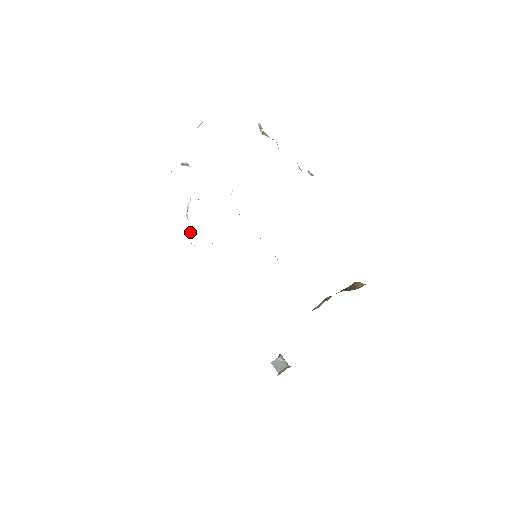
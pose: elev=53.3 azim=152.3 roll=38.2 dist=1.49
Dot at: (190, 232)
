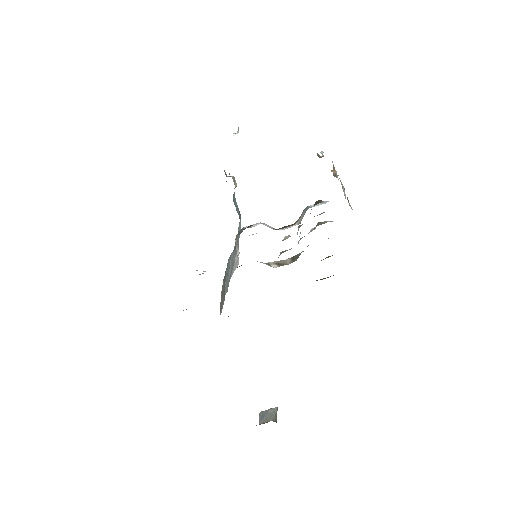
Dot at: occluded
